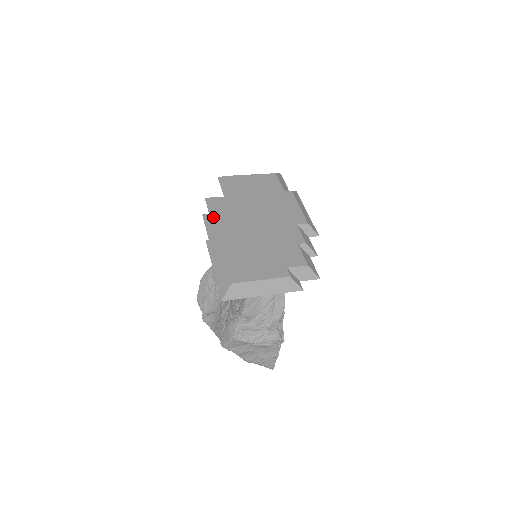
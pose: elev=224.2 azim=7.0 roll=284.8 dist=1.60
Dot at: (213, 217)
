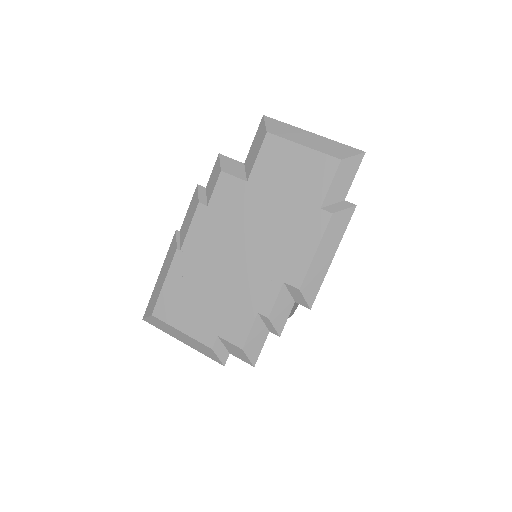
Dot at: (195, 205)
